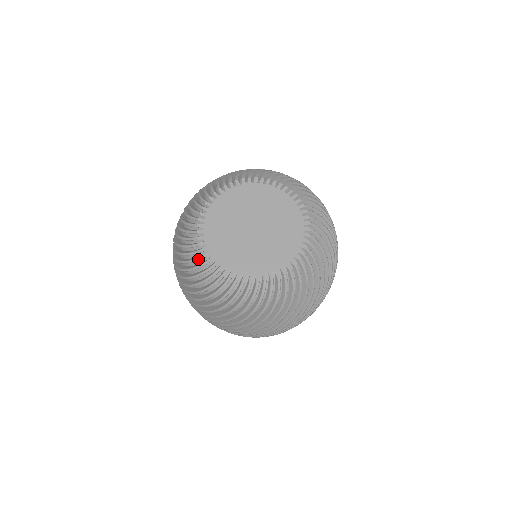
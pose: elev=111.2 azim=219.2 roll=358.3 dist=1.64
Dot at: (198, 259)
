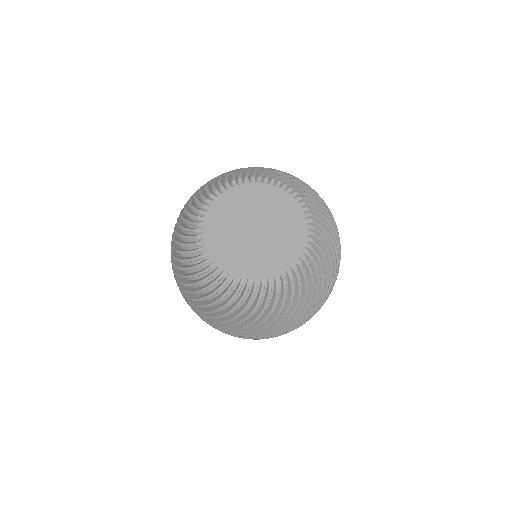
Dot at: (246, 293)
